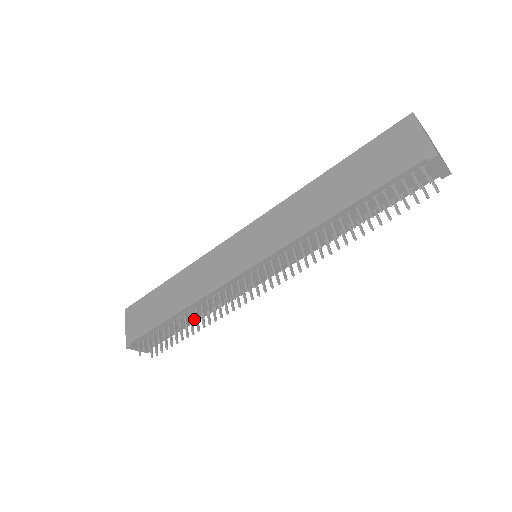
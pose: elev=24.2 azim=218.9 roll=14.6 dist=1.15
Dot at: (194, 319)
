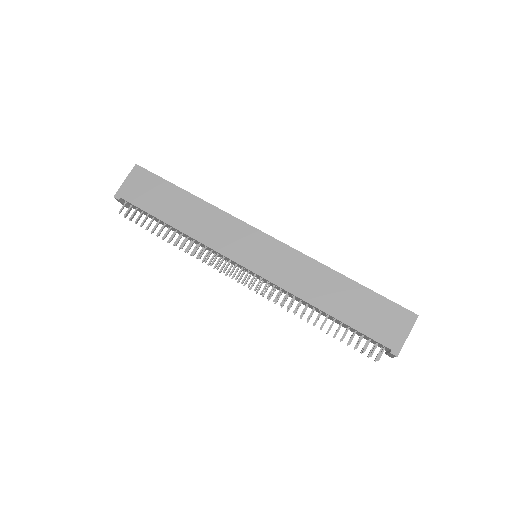
Dot at: occluded
